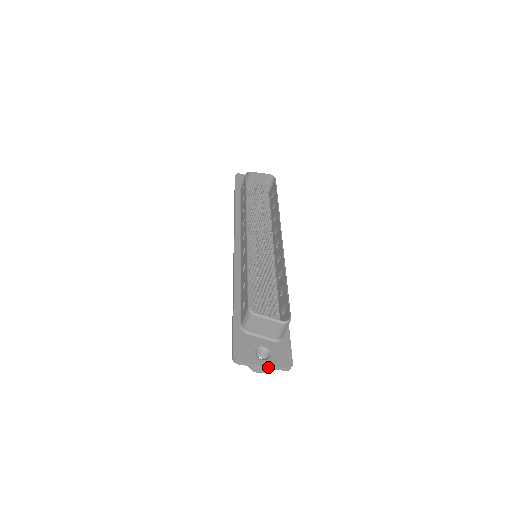
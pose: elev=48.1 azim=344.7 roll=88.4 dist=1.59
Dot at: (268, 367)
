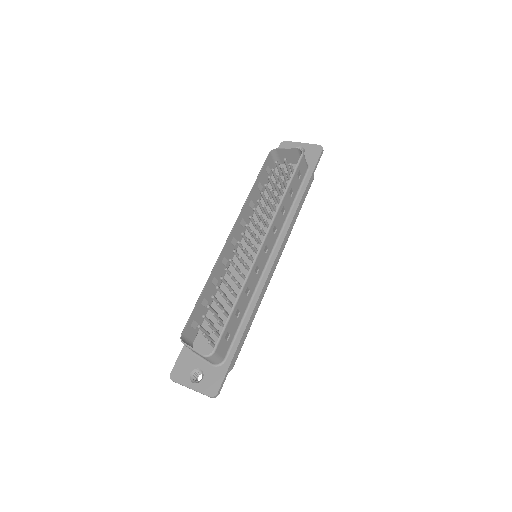
Dot at: (196, 391)
